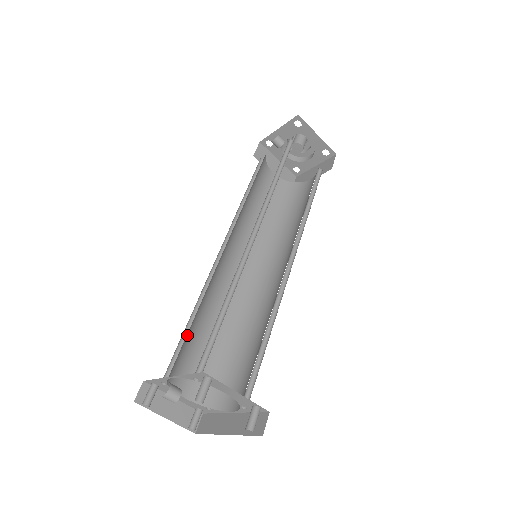
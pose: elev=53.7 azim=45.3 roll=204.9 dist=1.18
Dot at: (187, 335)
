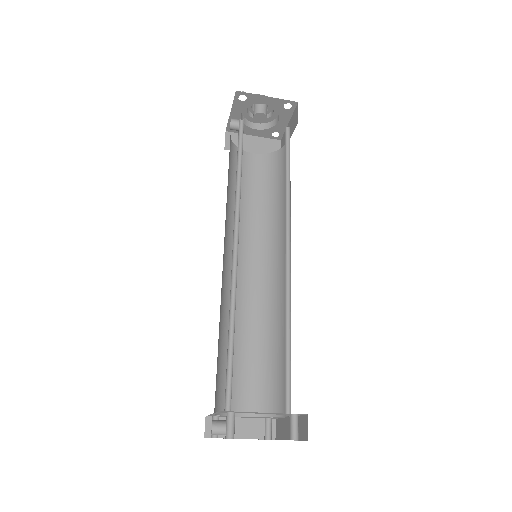
Dot at: (221, 363)
